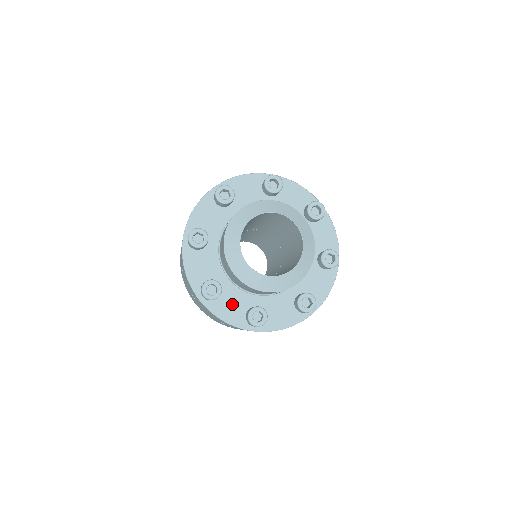
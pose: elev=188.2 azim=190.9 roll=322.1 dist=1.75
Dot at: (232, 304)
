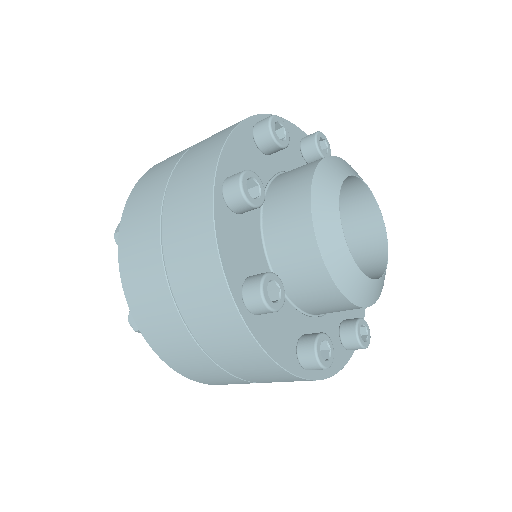
Dot at: occluded
